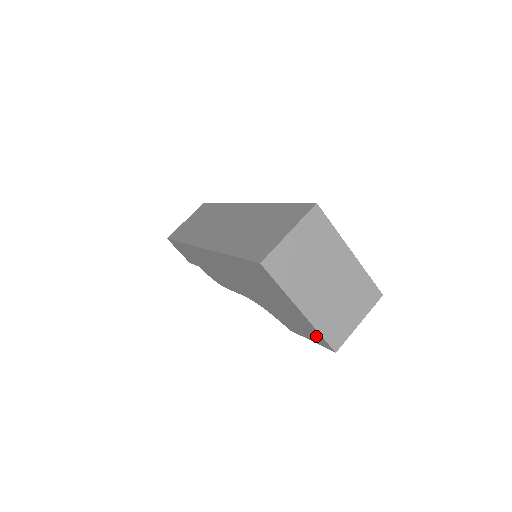
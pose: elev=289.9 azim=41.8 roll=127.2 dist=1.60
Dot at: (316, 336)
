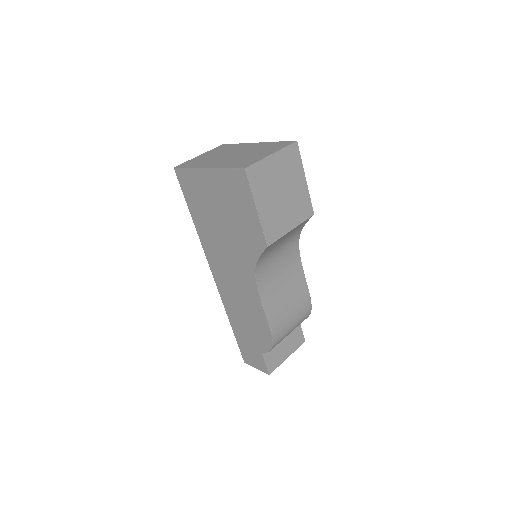
Dot at: (236, 183)
